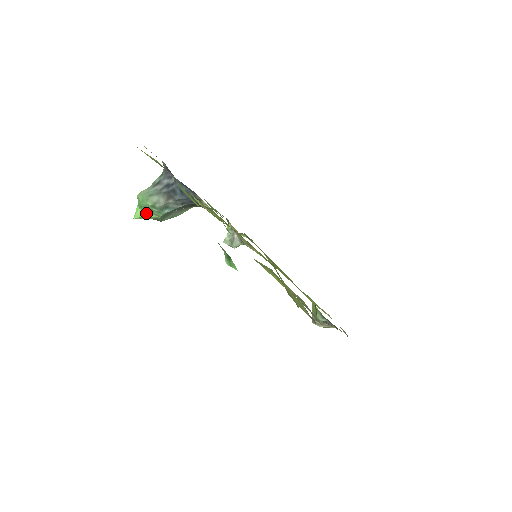
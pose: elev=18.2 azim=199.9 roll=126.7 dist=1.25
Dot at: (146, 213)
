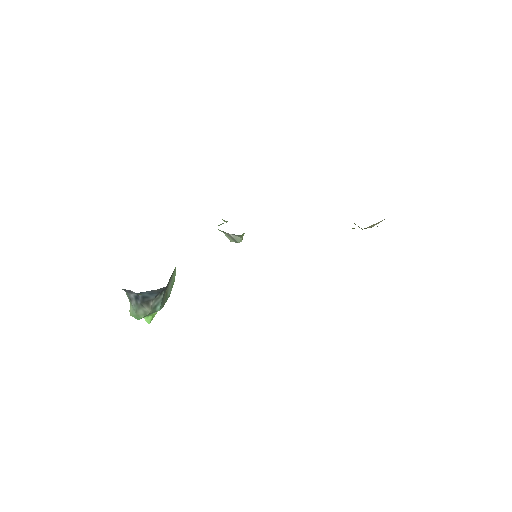
Dot at: (151, 315)
